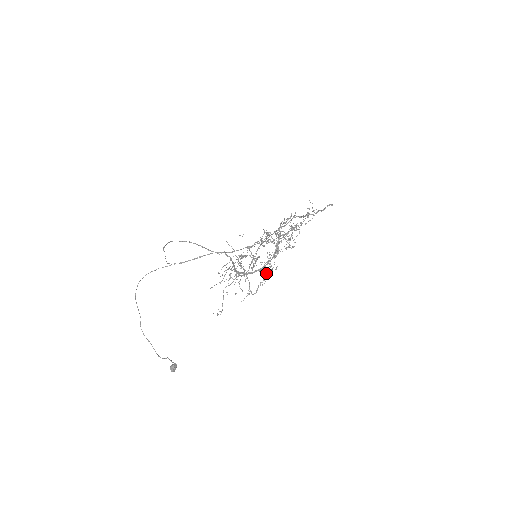
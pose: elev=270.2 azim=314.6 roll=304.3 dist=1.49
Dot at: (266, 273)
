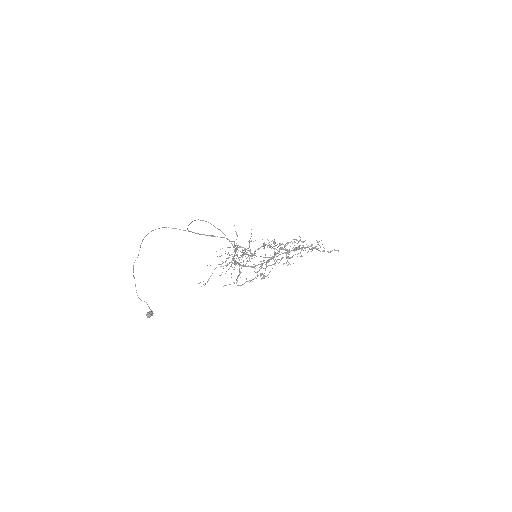
Dot at: (258, 275)
